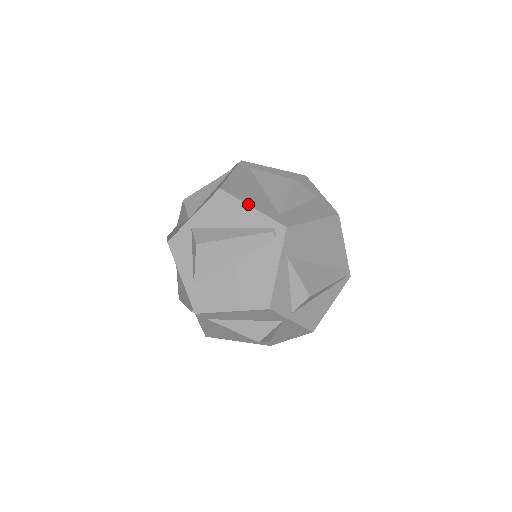
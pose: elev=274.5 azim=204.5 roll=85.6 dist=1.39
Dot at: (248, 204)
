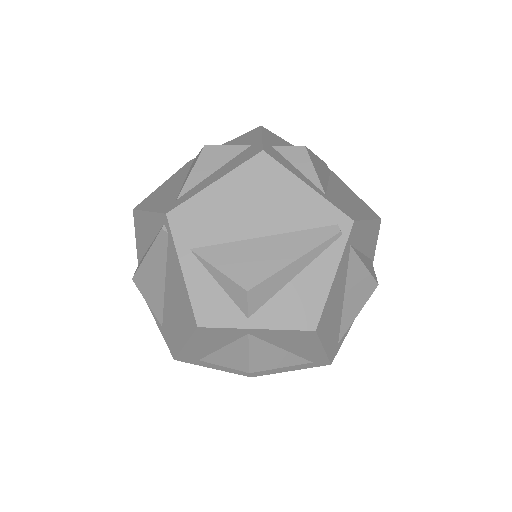
Dot at: (291, 144)
